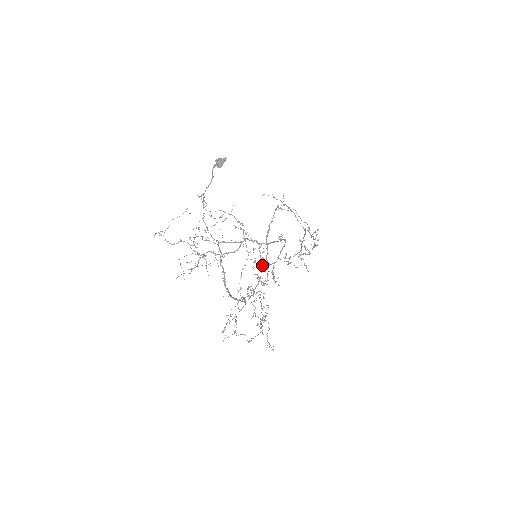
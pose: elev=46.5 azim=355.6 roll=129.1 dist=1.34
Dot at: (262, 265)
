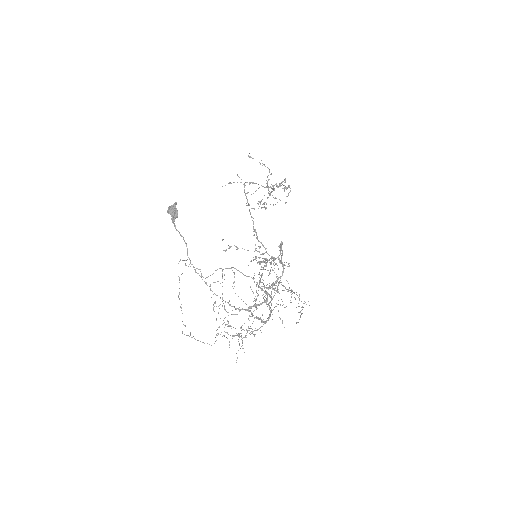
Dot at: occluded
